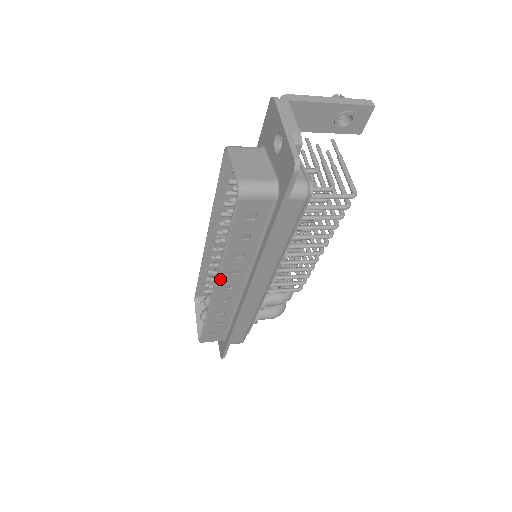
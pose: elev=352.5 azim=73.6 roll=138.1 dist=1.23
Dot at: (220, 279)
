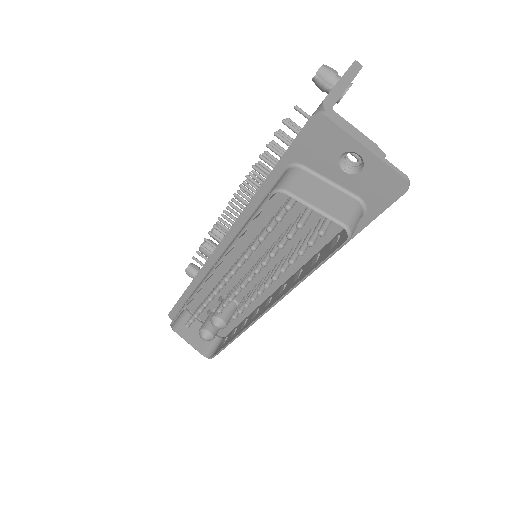
Dot at: occluded
